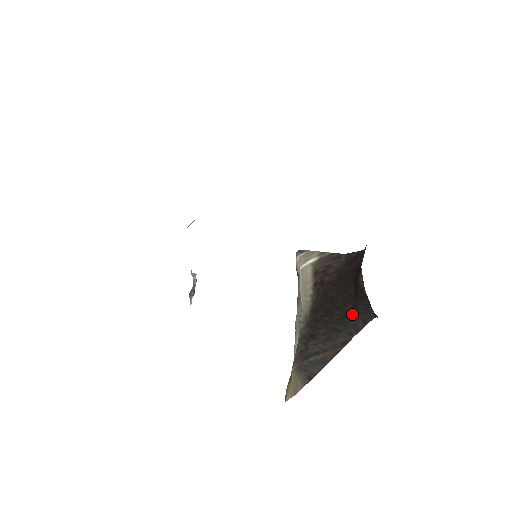
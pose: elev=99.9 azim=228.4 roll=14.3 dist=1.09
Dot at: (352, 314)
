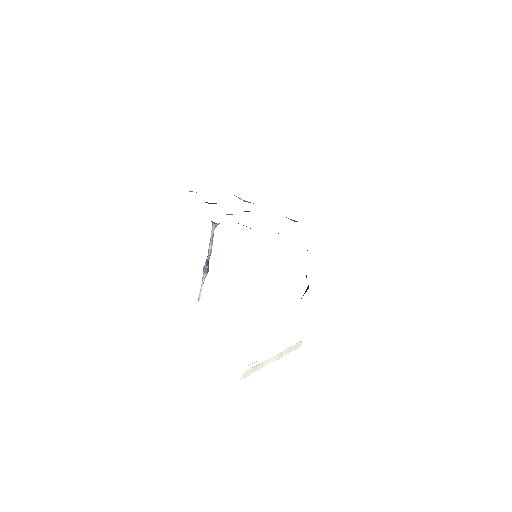
Dot at: occluded
